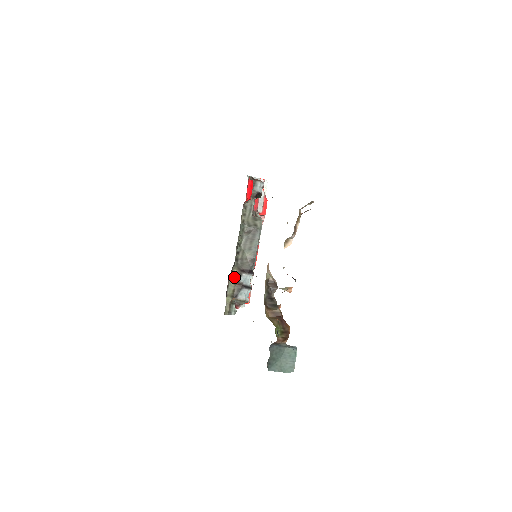
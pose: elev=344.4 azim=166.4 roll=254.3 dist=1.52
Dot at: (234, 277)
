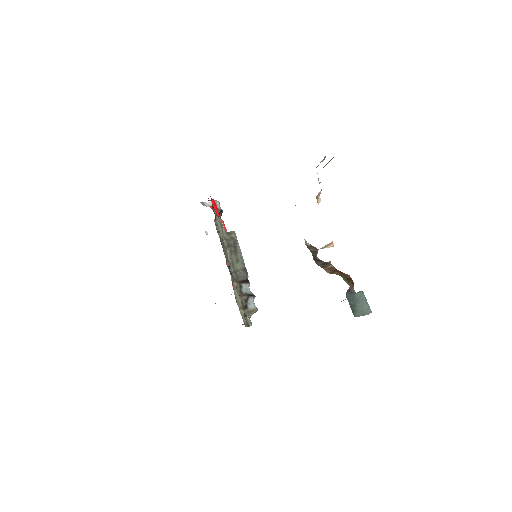
Dot at: (236, 290)
